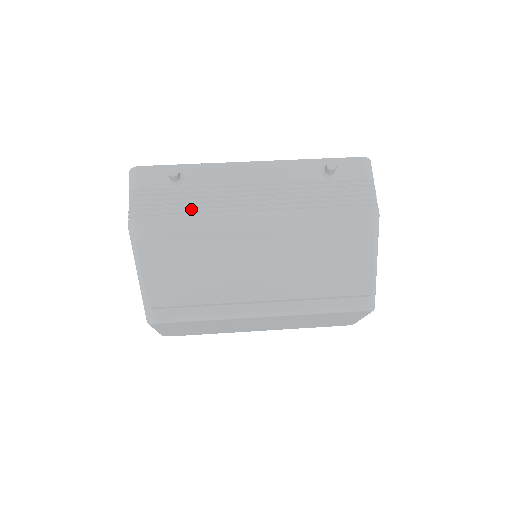
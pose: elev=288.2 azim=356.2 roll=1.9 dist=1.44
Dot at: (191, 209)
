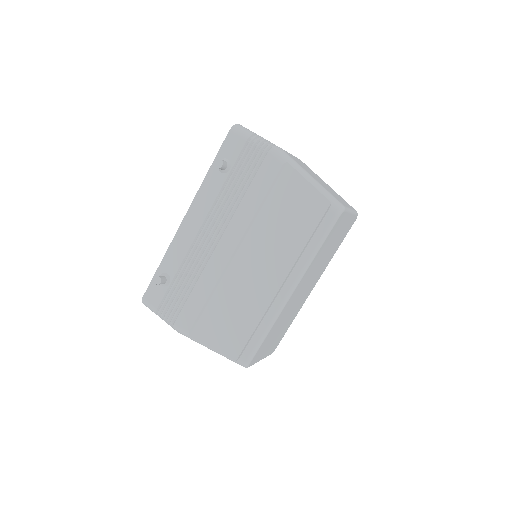
Dot at: (190, 285)
